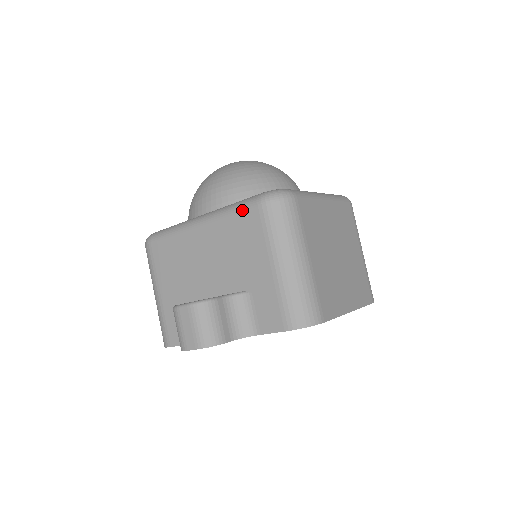
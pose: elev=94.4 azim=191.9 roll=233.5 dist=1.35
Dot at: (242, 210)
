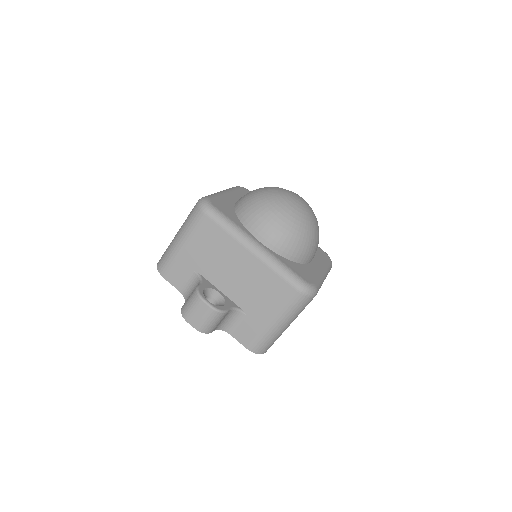
Dot at: (285, 280)
